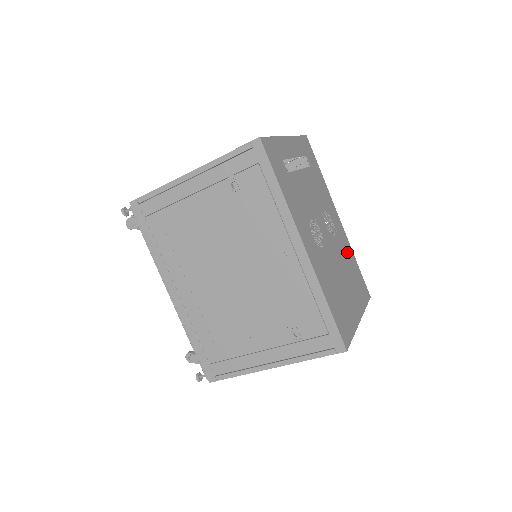
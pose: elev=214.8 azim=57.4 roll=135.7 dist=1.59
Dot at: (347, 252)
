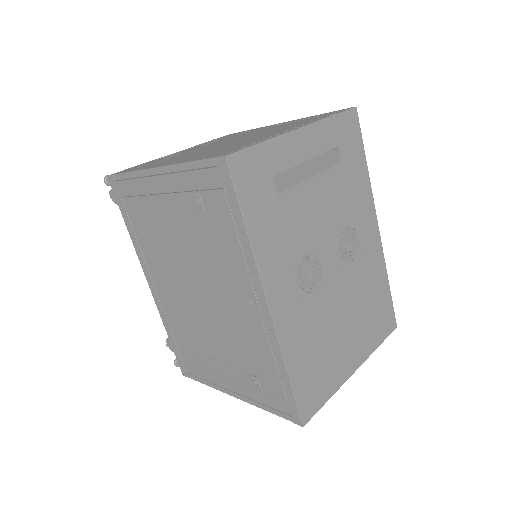
Dot at: (372, 276)
